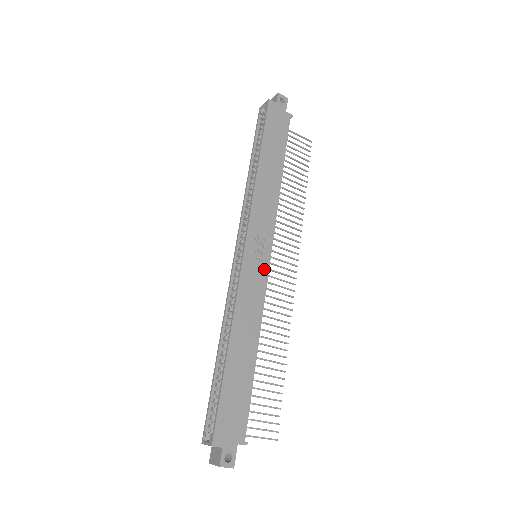
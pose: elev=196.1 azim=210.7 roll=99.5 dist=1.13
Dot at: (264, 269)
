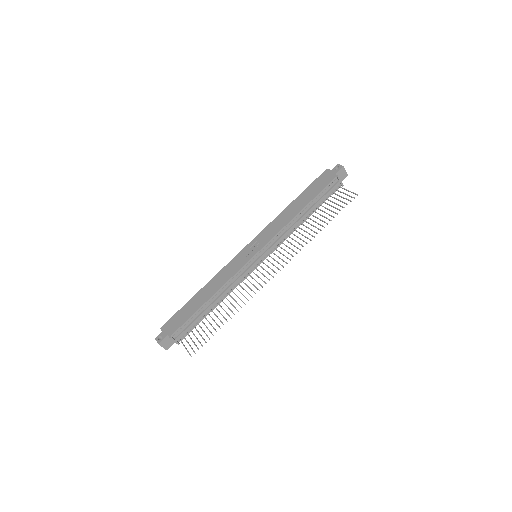
Dot at: (247, 260)
